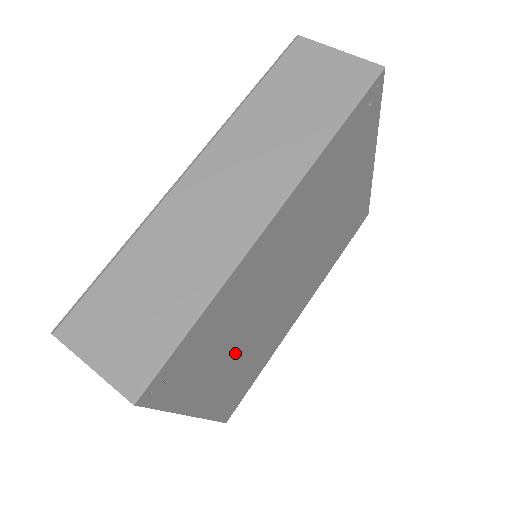
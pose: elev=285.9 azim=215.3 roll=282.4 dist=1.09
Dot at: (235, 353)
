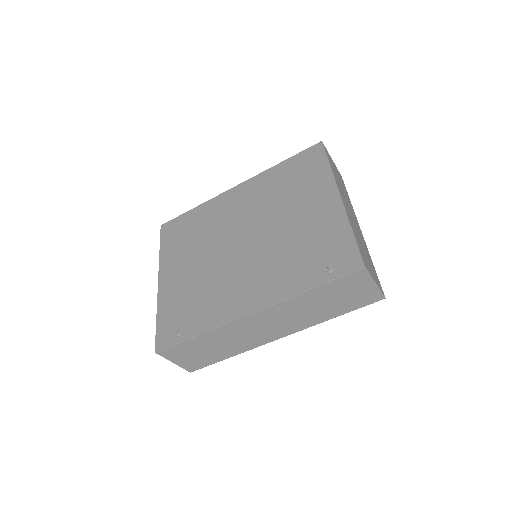
Dot at: occluded
